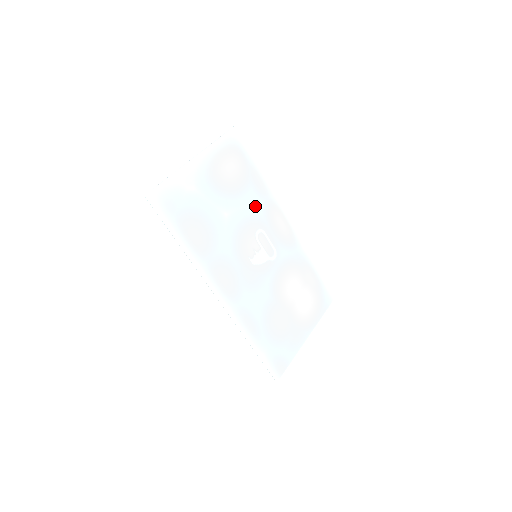
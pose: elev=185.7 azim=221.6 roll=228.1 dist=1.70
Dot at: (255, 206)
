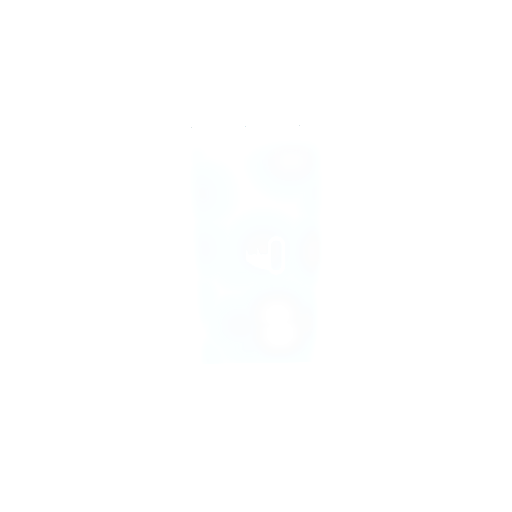
Dot at: (293, 214)
